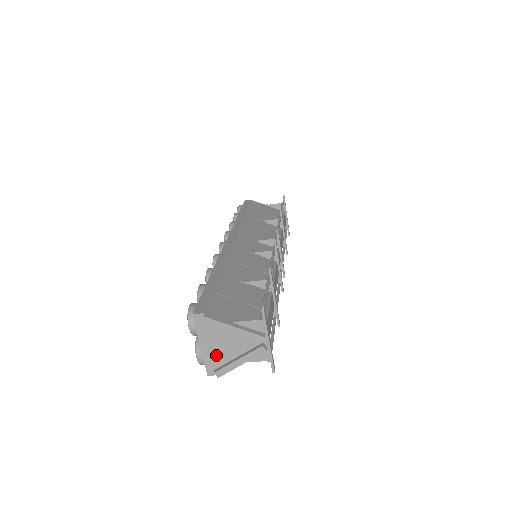
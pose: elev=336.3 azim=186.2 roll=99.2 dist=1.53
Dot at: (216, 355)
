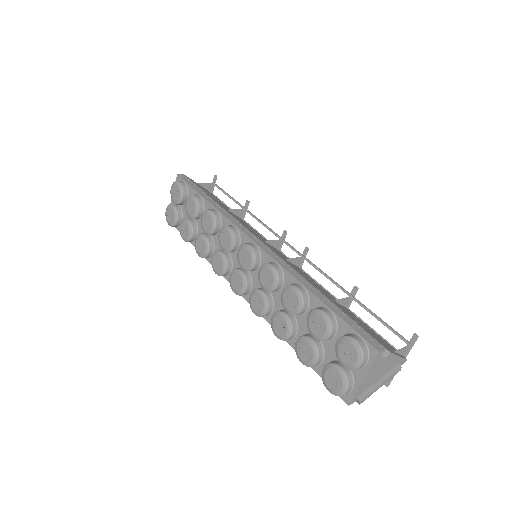
Dot at: (366, 384)
